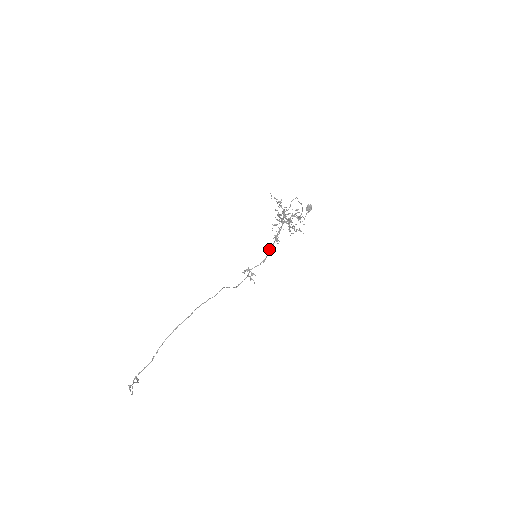
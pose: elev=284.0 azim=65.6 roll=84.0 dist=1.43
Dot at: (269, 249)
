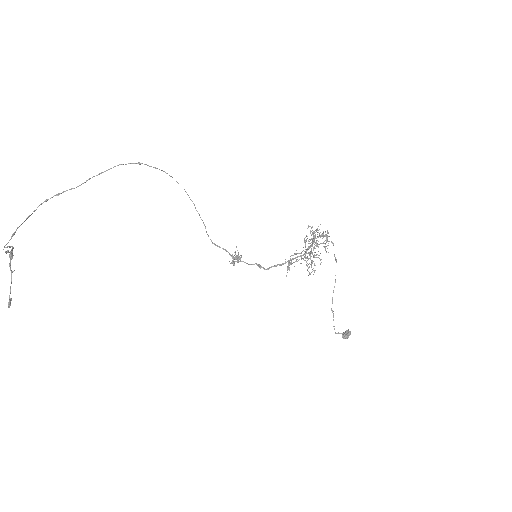
Dot at: (274, 265)
